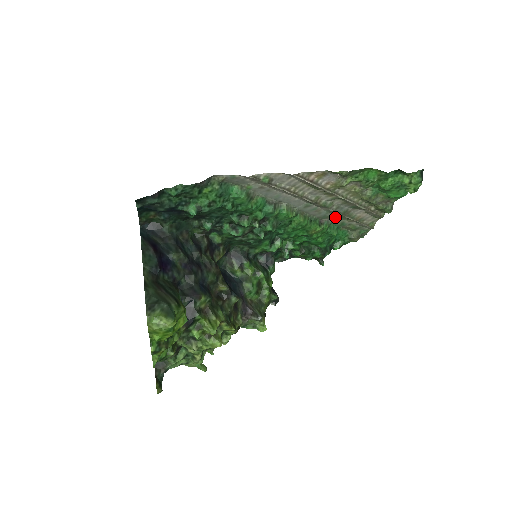
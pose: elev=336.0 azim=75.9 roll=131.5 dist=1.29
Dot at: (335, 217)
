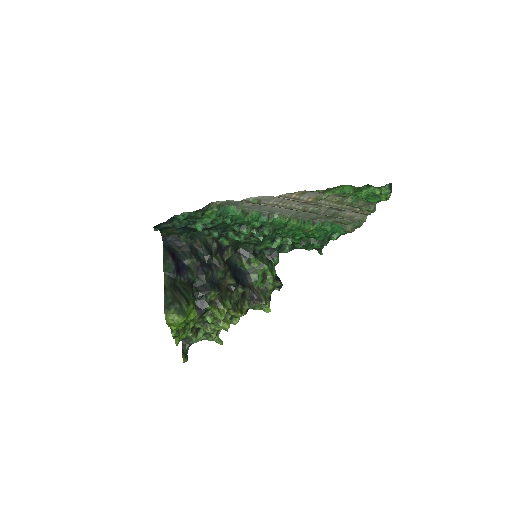
Dot at: (326, 217)
